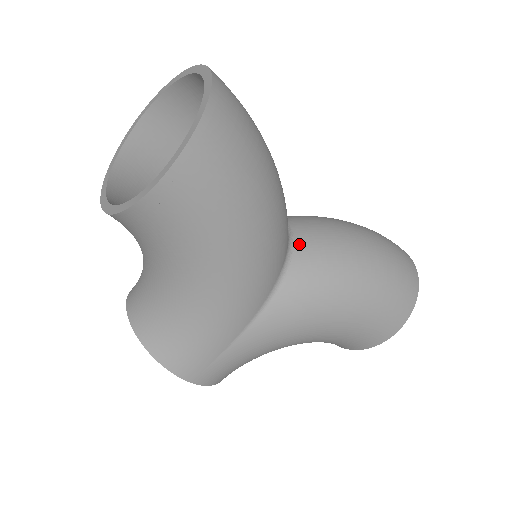
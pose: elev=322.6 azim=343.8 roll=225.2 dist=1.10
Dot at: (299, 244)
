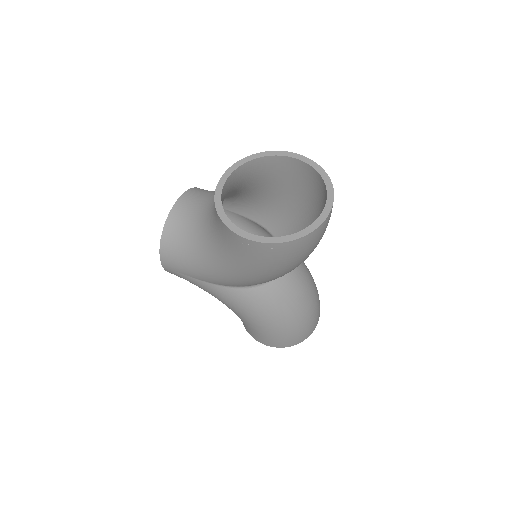
Dot at: (276, 282)
